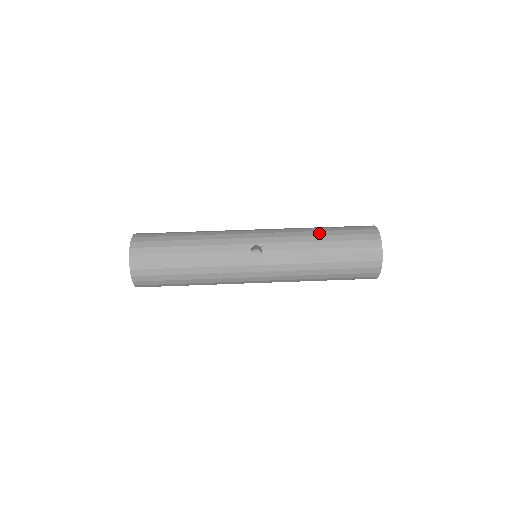
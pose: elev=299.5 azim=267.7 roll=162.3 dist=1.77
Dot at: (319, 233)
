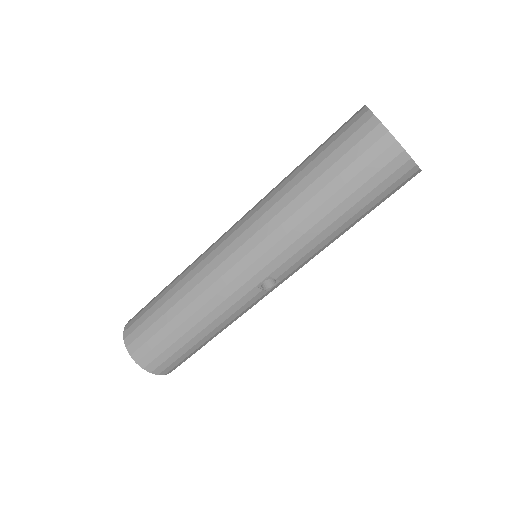
Dot at: (322, 212)
